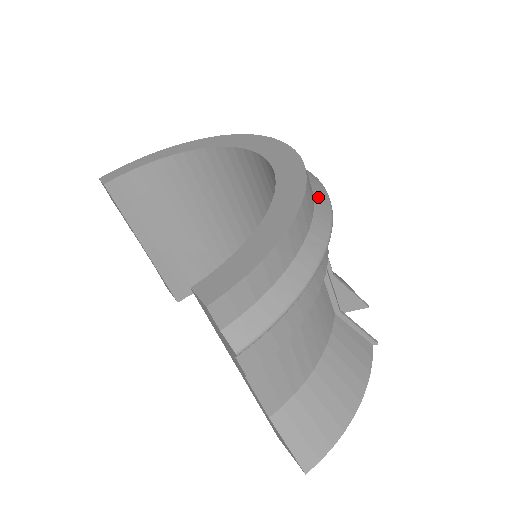
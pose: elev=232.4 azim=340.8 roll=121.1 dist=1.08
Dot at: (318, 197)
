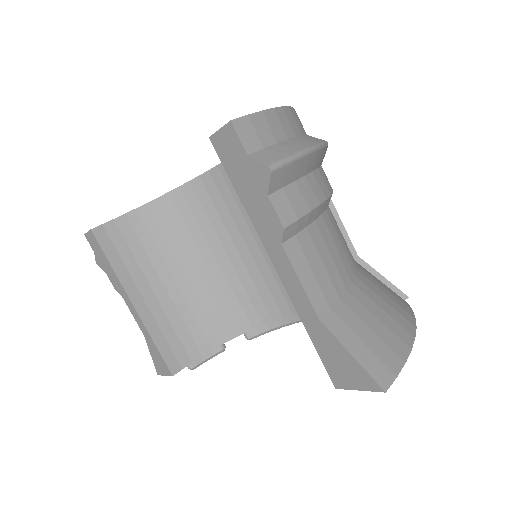
Dot at: occluded
